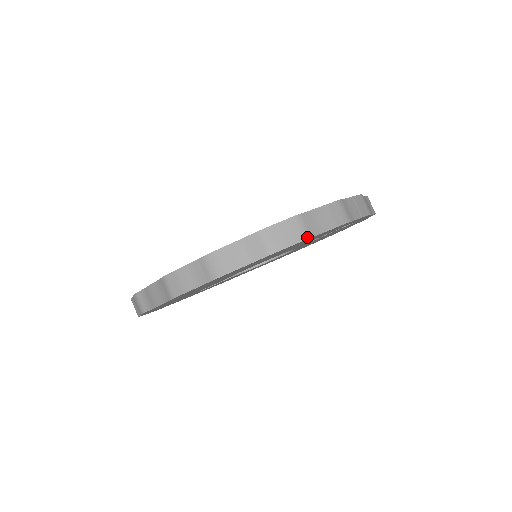
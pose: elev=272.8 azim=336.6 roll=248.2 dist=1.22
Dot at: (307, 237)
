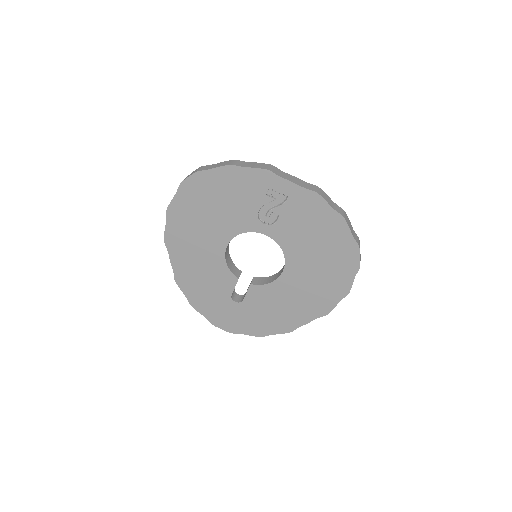
Dot at: (197, 171)
